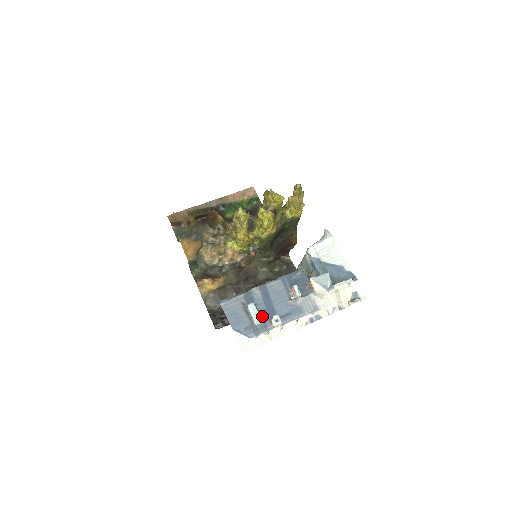
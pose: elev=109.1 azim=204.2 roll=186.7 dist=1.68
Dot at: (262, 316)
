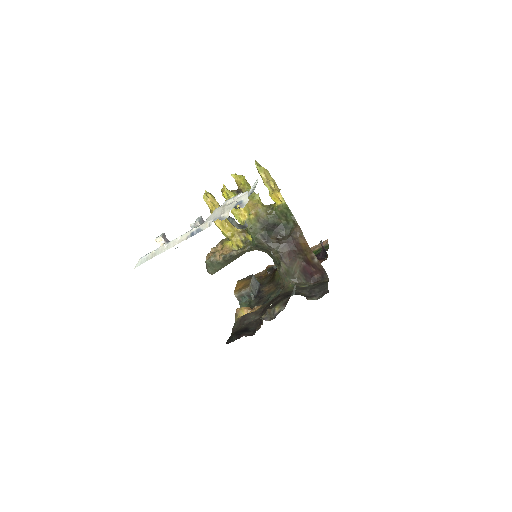
Dot at: occluded
